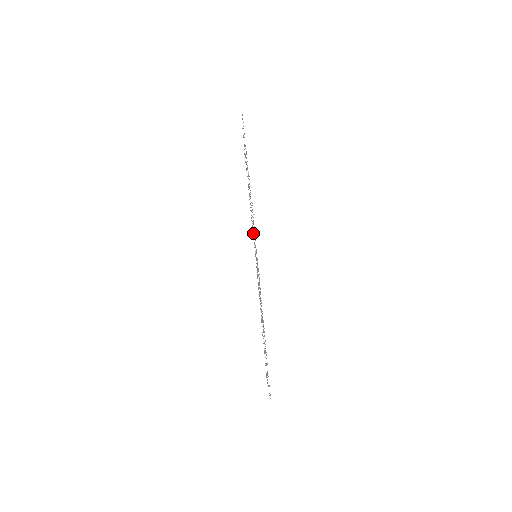
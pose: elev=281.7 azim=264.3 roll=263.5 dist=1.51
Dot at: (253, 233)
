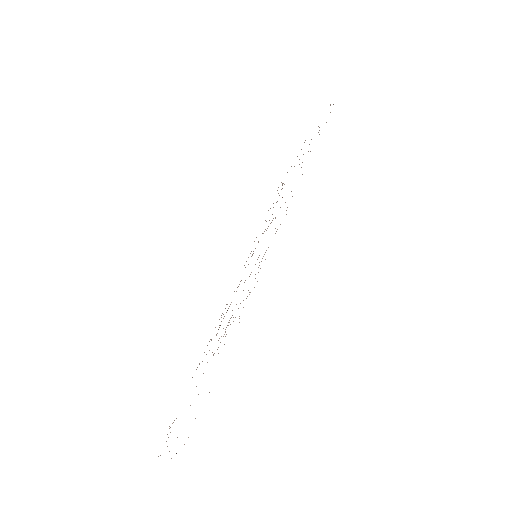
Dot at: occluded
